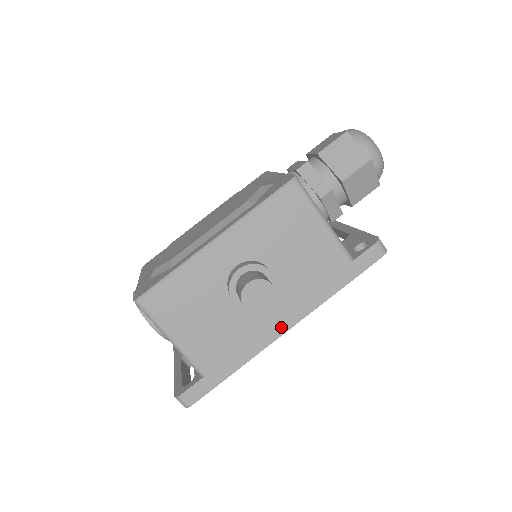
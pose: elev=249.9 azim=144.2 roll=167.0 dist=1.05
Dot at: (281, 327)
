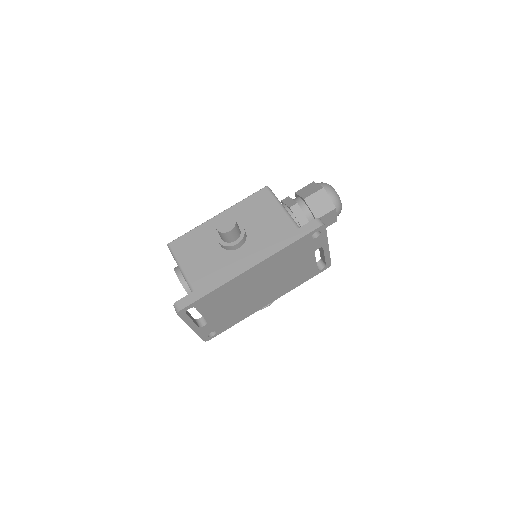
Dot at: (247, 265)
